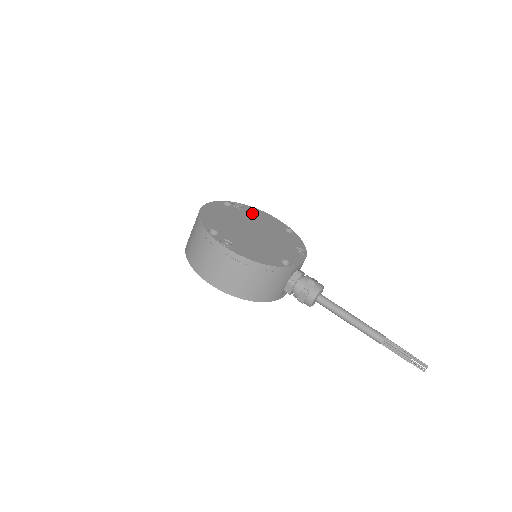
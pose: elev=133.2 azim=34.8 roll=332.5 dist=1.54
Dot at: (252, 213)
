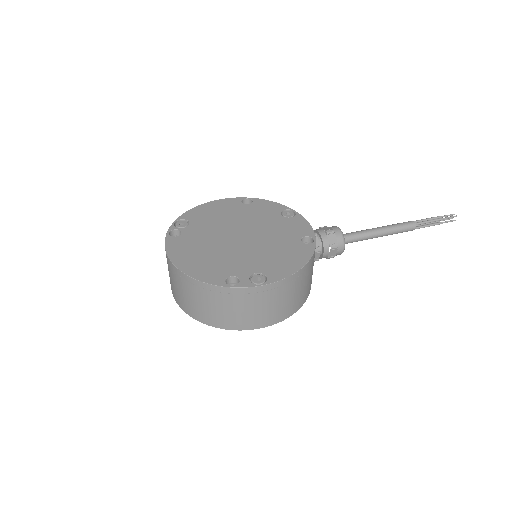
Dot at: (202, 218)
